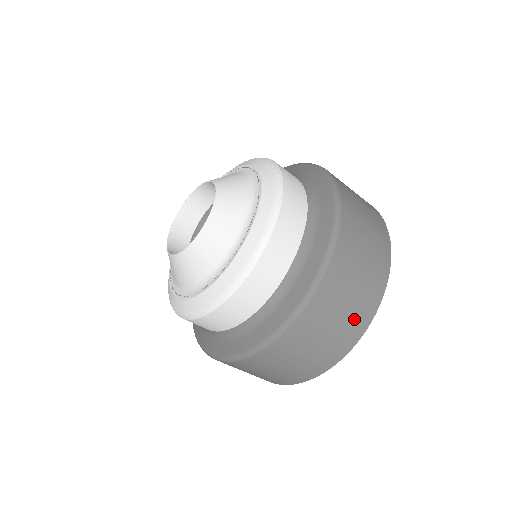
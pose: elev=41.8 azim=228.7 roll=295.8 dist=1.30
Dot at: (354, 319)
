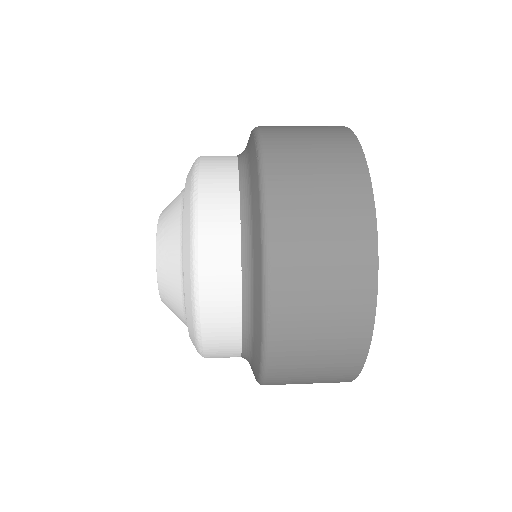
Dot at: occluded
